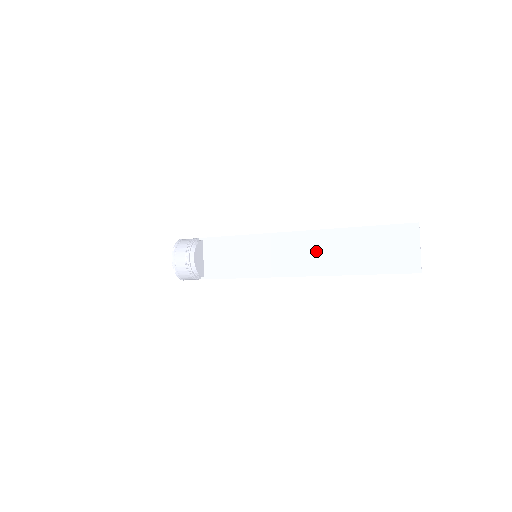
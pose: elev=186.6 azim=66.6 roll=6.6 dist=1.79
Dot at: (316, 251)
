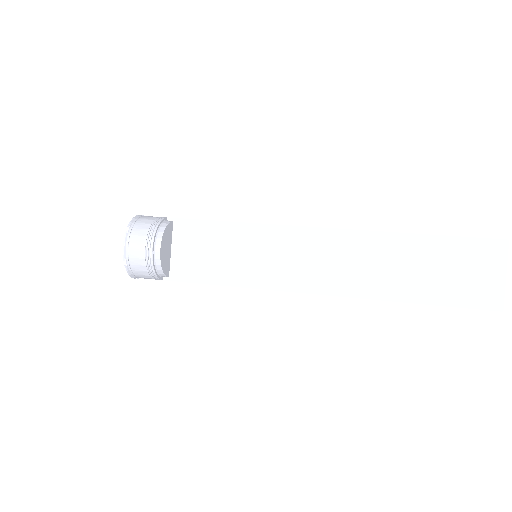
Dot at: (351, 261)
